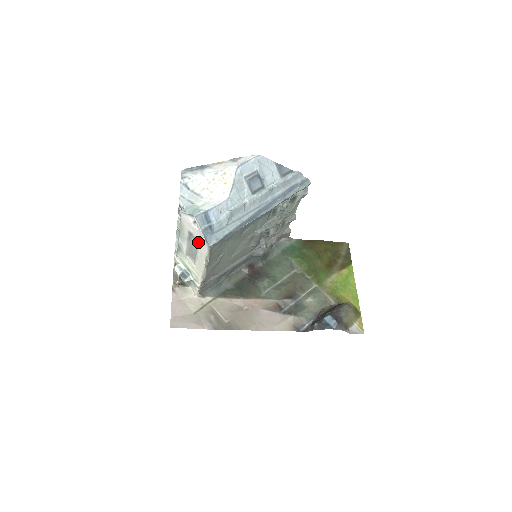
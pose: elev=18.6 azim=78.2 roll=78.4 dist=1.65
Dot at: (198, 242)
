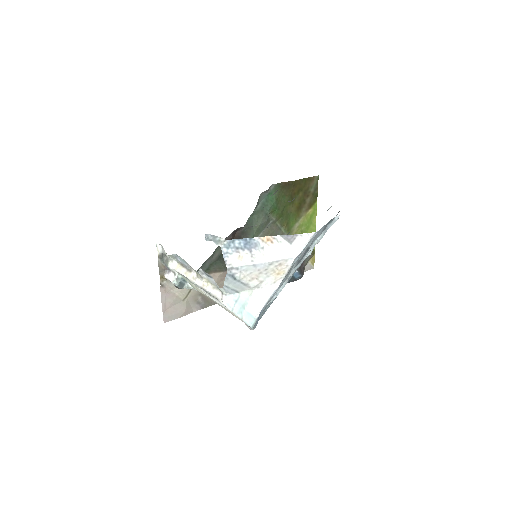
Dot at: occluded
